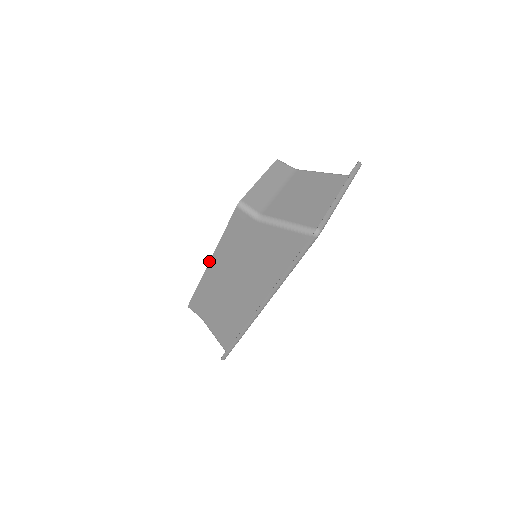
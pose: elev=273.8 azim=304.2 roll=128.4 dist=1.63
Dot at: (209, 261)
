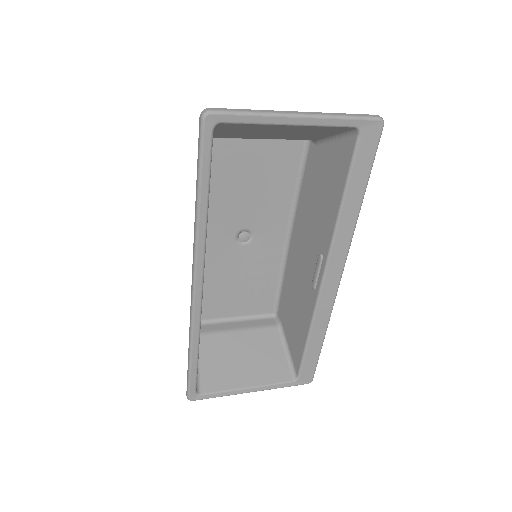
Dot at: occluded
